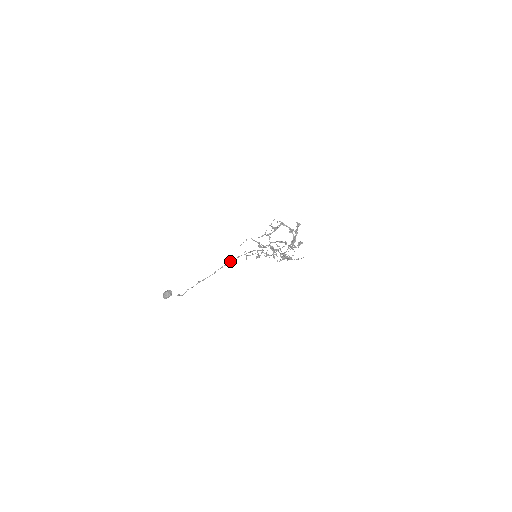
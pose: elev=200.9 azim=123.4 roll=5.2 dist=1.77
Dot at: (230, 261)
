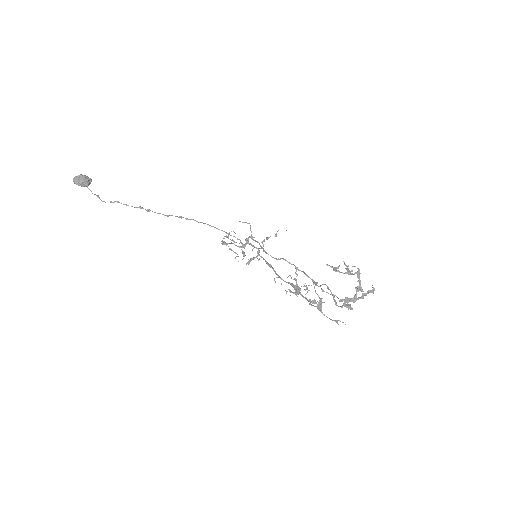
Dot at: occluded
